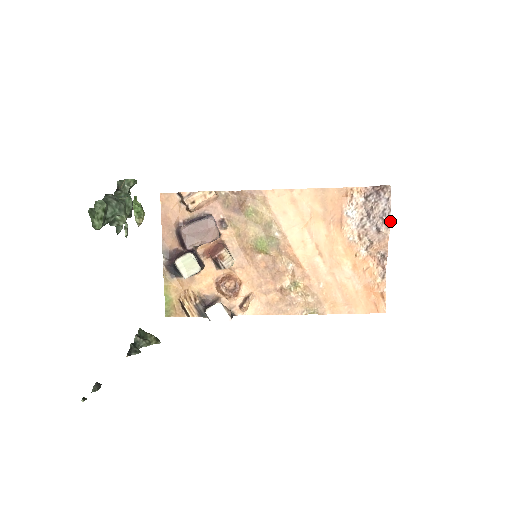
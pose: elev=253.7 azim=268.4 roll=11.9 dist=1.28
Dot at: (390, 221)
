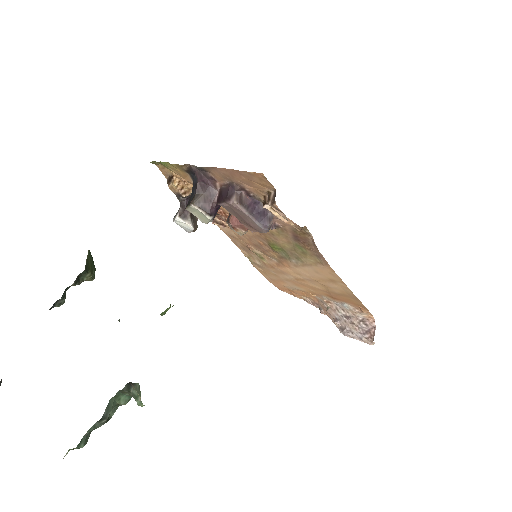
Dot at: (343, 334)
